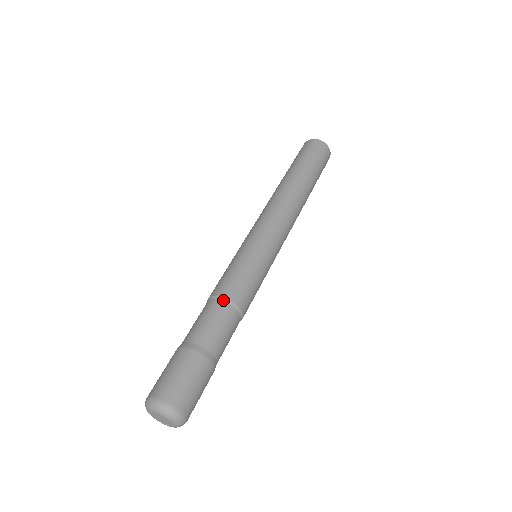
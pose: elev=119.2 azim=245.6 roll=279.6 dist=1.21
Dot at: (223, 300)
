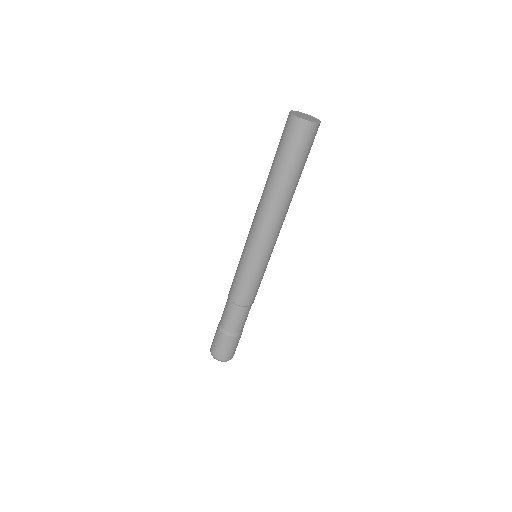
Dot at: (236, 305)
